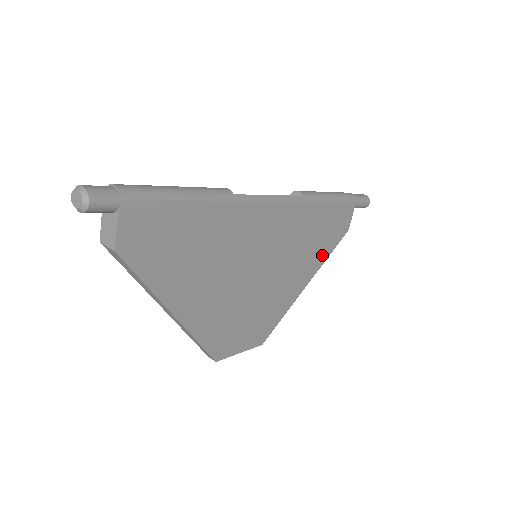
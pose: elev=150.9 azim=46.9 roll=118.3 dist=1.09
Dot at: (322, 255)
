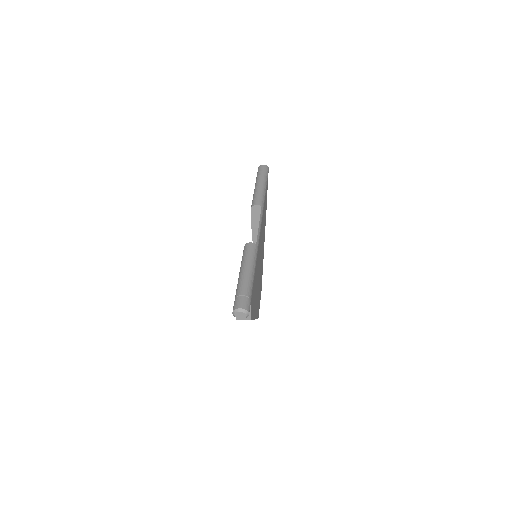
Dot at: (265, 221)
